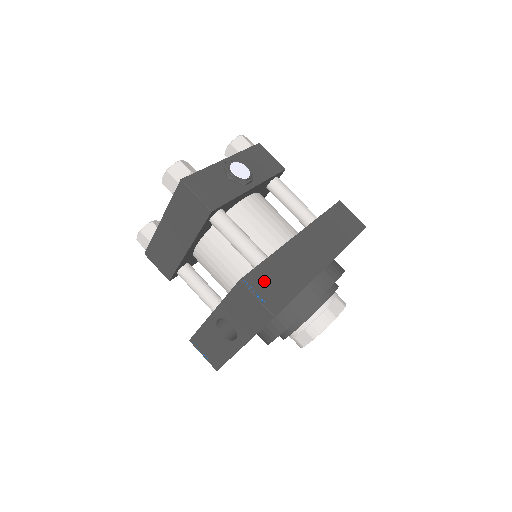
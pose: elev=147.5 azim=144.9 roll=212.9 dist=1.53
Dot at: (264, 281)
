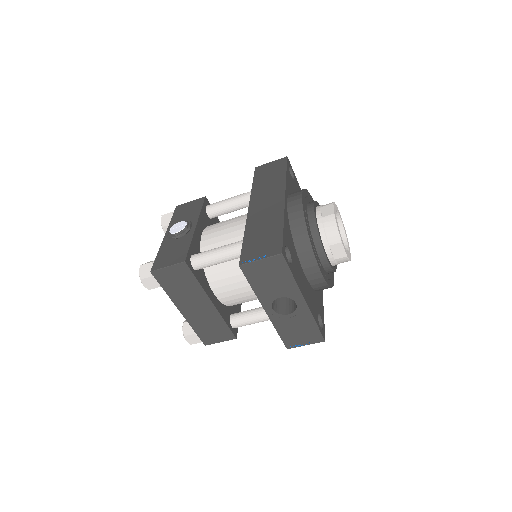
Dot at: (254, 249)
